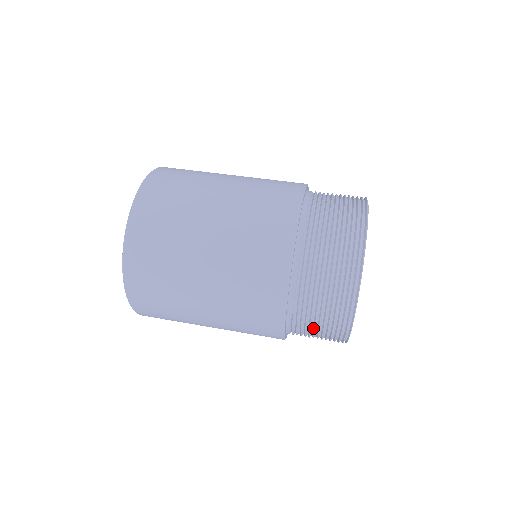
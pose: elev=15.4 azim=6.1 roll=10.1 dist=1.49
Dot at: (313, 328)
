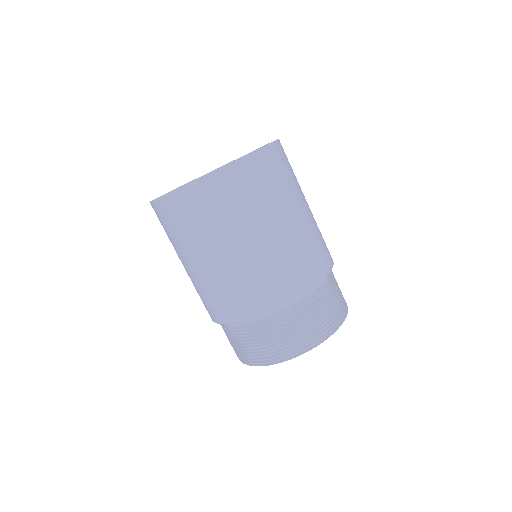
Dot at: occluded
